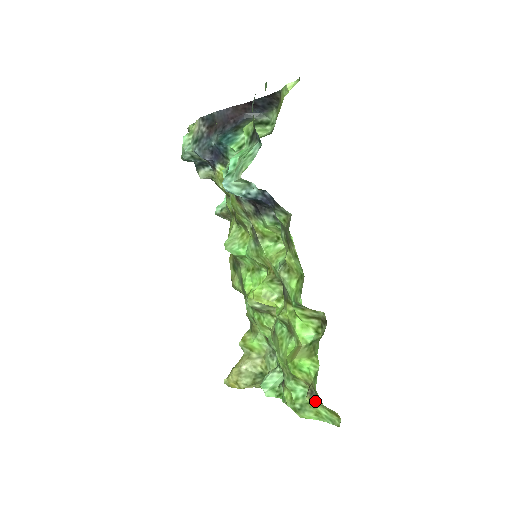
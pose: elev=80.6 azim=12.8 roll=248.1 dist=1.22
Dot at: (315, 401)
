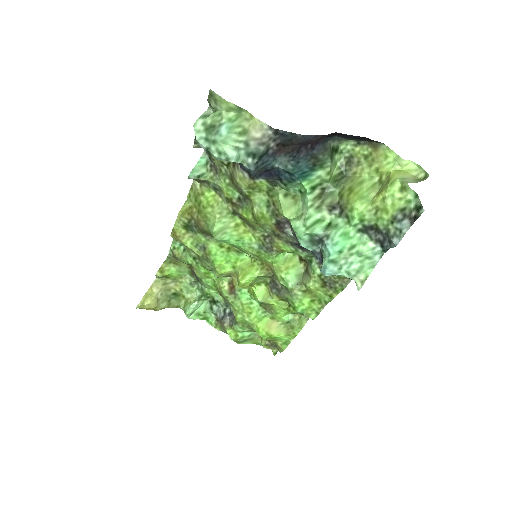
Dot at: (272, 349)
